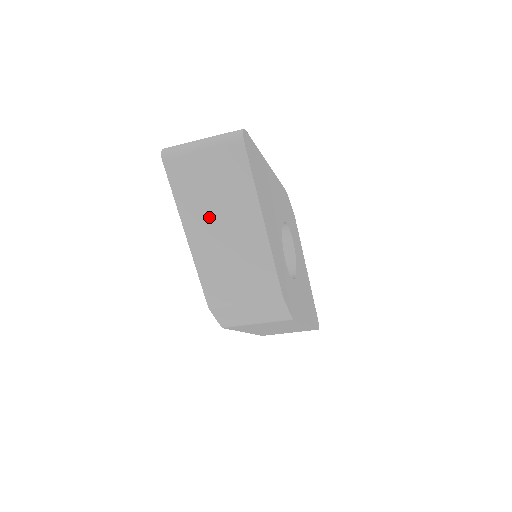
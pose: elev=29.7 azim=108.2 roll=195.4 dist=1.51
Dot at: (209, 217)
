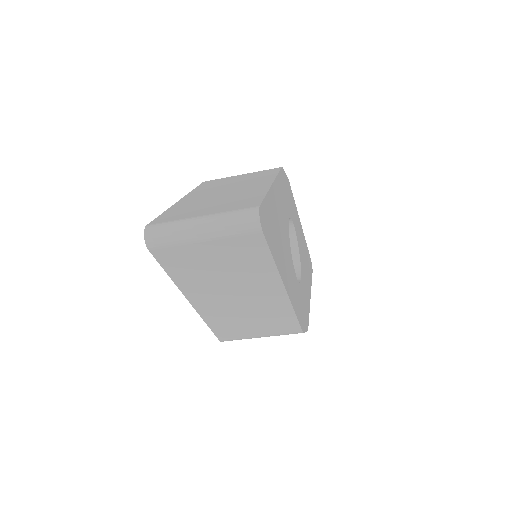
Dot at: (217, 289)
